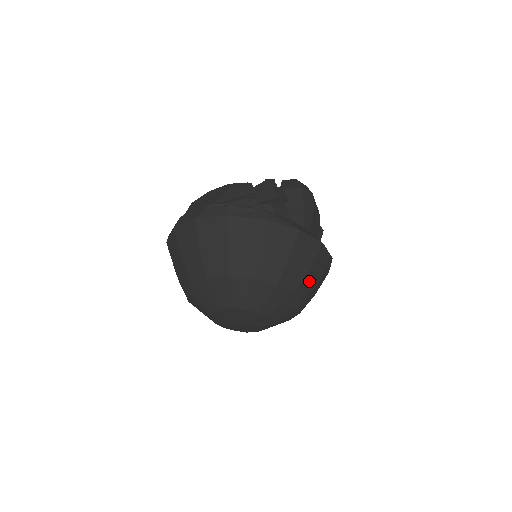
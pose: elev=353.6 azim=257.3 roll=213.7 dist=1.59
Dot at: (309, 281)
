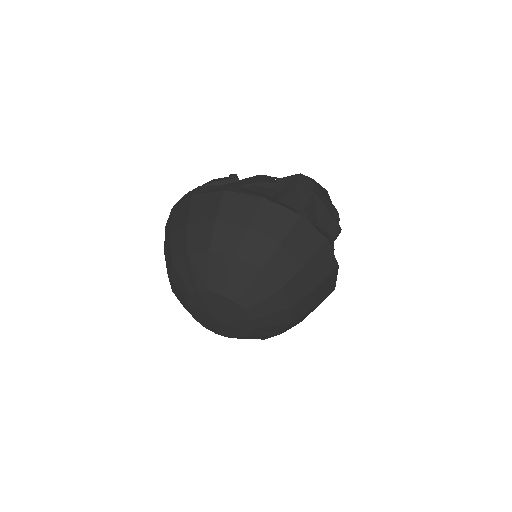
Dot at: (285, 259)
